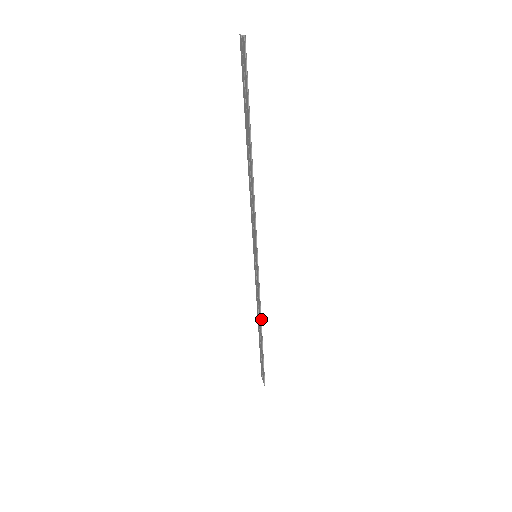
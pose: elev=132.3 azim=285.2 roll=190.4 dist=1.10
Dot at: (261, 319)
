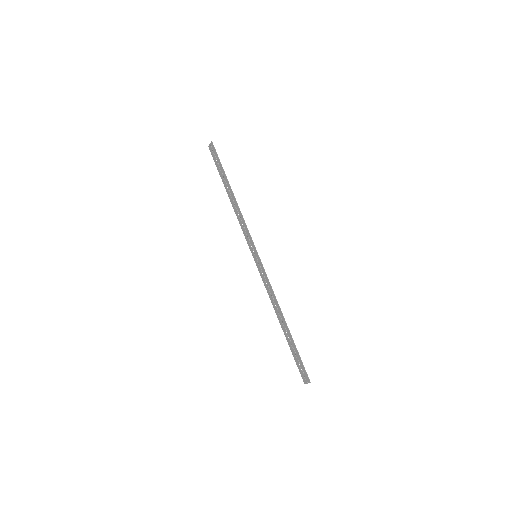
Dot at: (279, 310)
